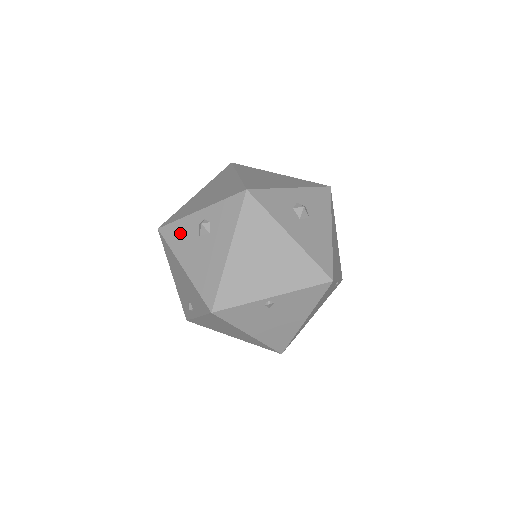
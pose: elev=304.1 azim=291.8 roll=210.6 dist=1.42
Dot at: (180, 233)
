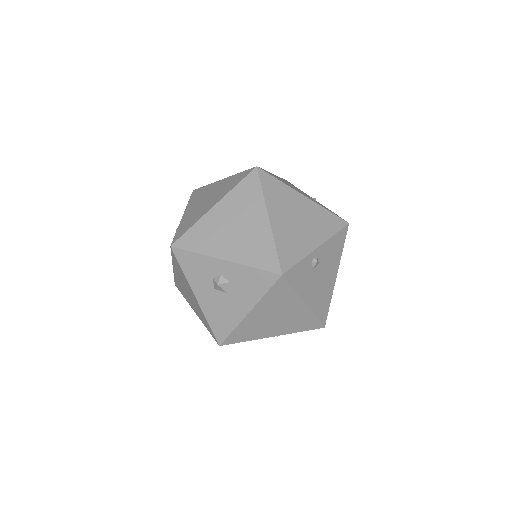
Dot at: occluded
